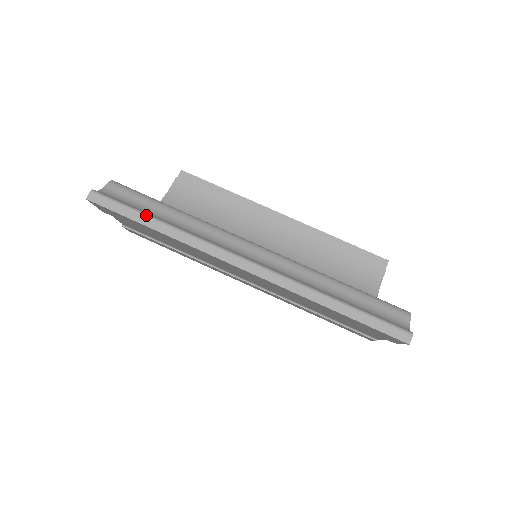
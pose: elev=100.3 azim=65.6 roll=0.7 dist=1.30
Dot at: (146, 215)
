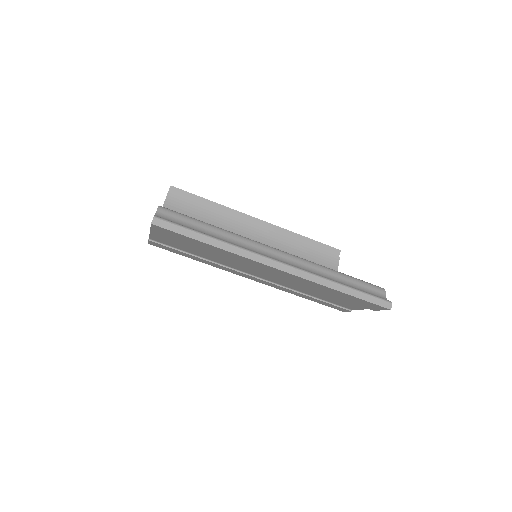
Dot at: (201, 233)
